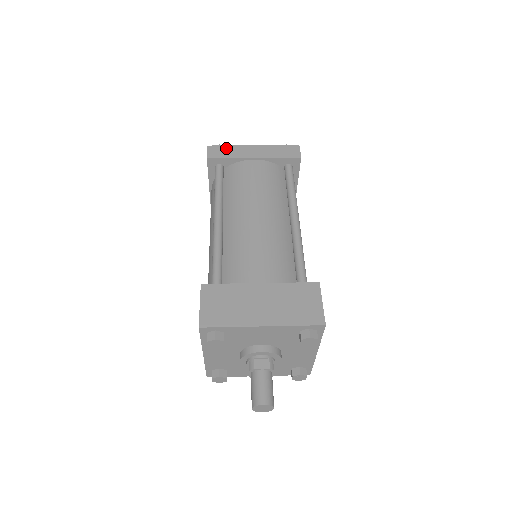
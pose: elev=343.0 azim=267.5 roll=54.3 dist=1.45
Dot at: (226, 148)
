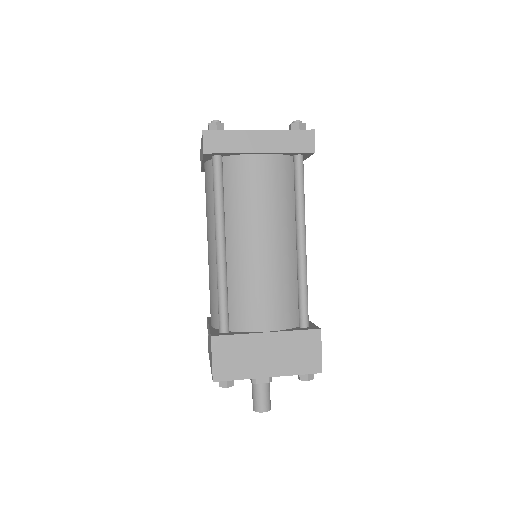
Dot at: (226, 135)
